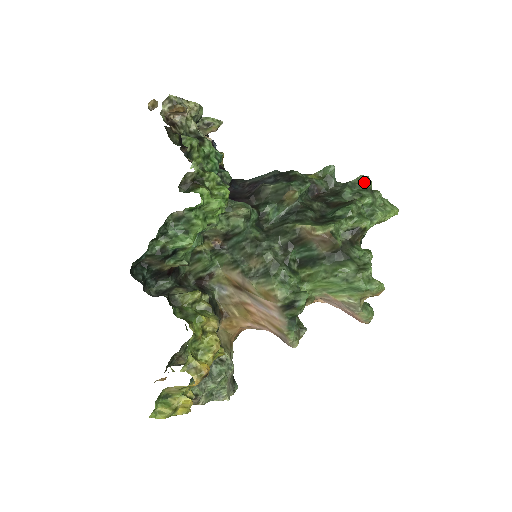
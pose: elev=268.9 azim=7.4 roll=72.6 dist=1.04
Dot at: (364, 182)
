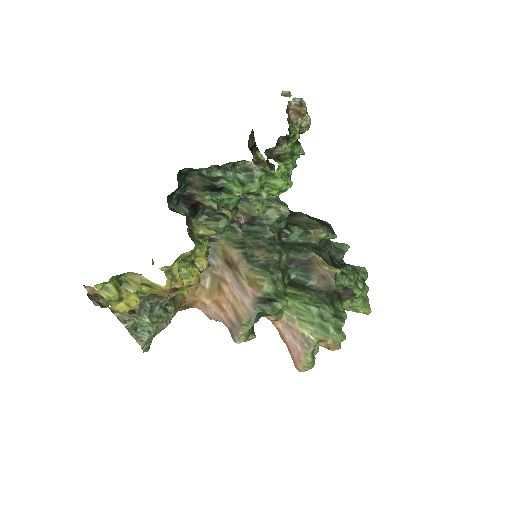
Dot at: (364, 272)
